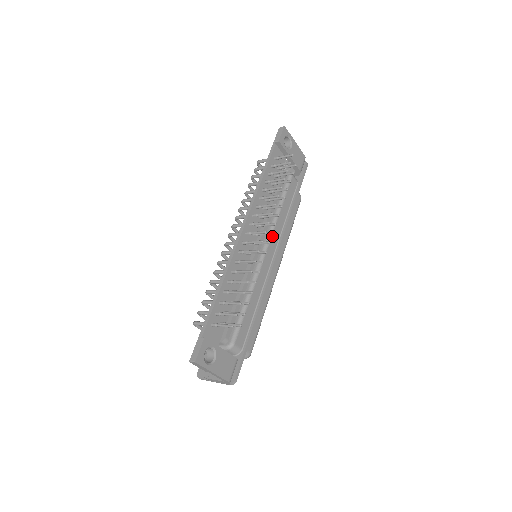
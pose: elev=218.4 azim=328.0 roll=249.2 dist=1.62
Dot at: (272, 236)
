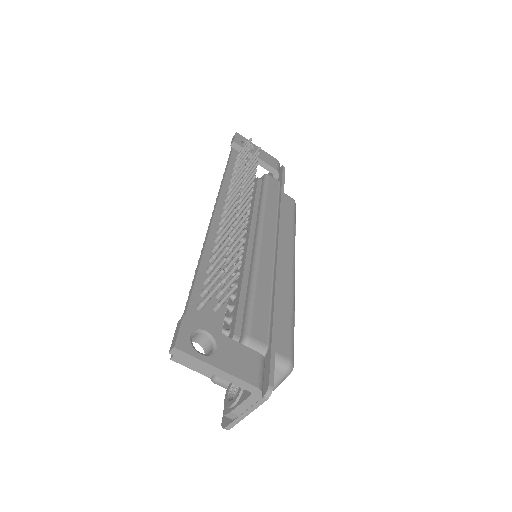
Dot at: (264, 223)
